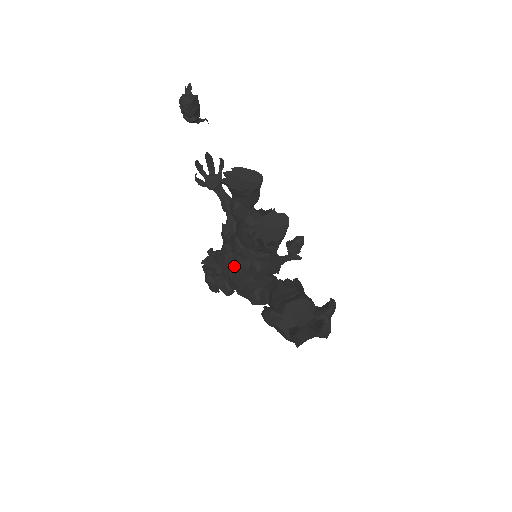
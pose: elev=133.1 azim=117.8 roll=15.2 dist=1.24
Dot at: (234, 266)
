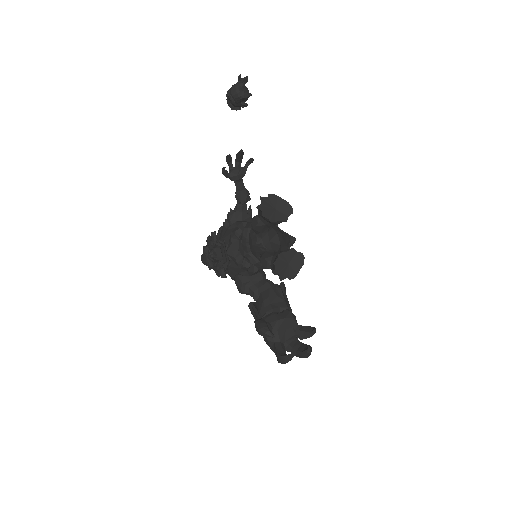
Dot at: (235, 260)
